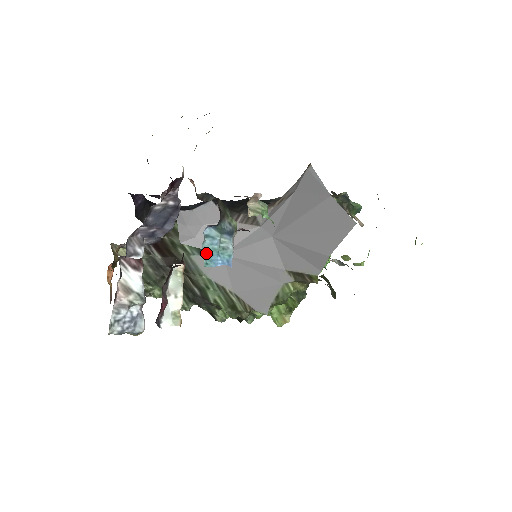
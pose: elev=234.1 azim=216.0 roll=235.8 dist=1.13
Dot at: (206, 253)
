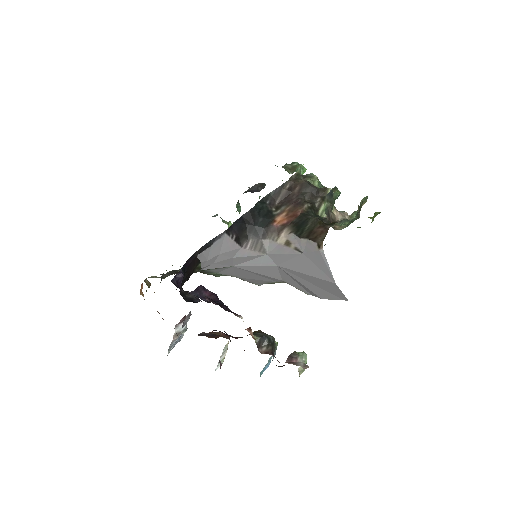
Dot at: (261, 371)
